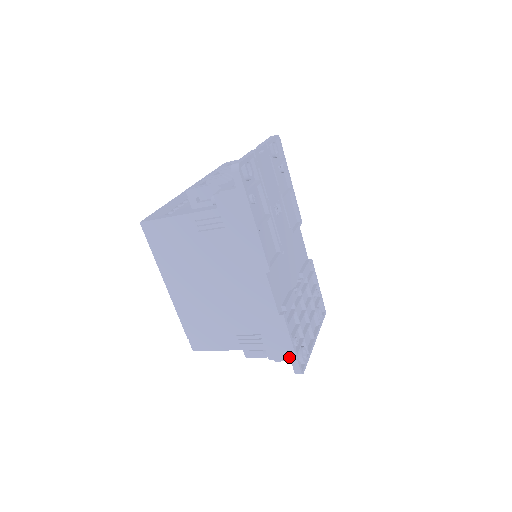
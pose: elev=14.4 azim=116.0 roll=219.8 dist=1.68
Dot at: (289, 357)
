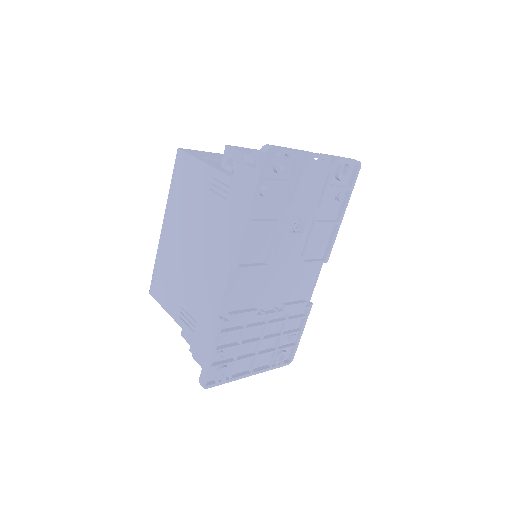
Dot at: (203, 363)
